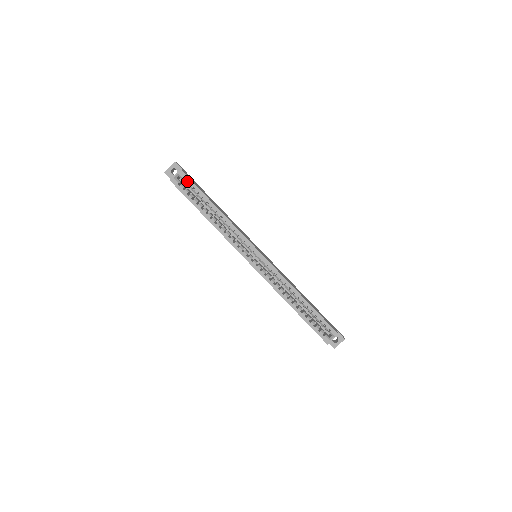
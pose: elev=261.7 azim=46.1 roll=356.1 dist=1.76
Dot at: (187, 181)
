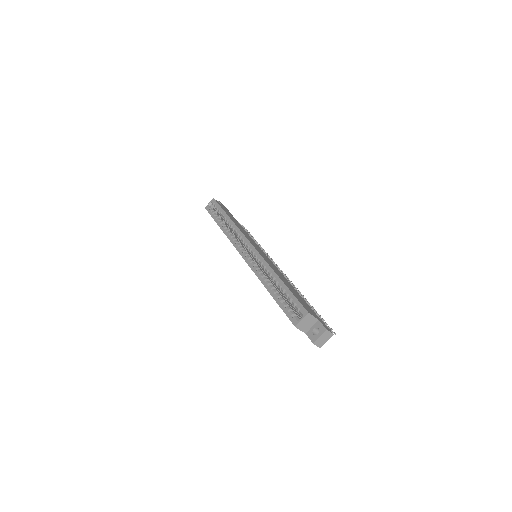
Dot at: (215, 204)
